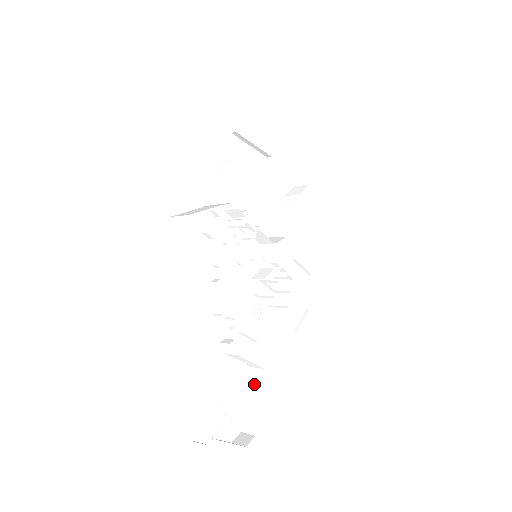
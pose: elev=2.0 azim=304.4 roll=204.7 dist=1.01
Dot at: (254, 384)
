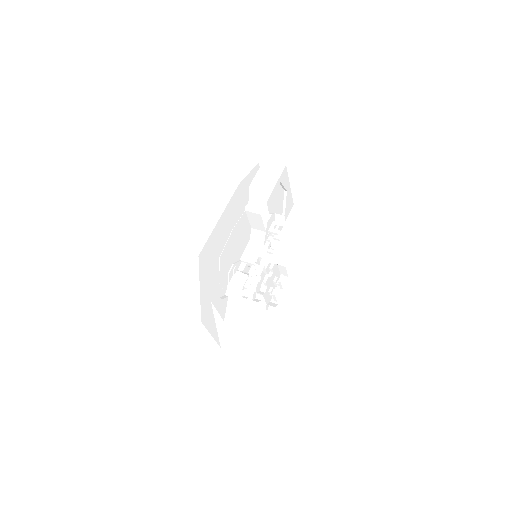
Dot at: occluded
